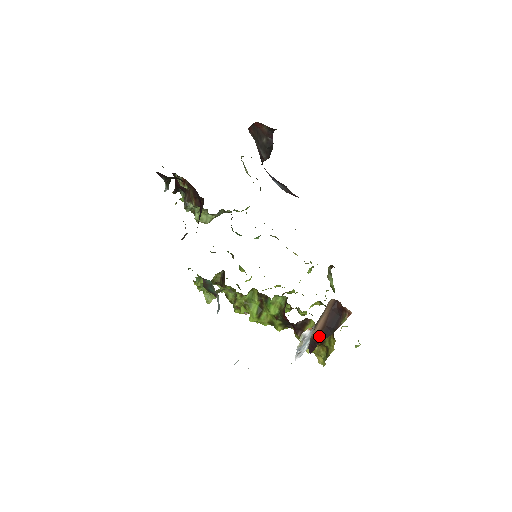
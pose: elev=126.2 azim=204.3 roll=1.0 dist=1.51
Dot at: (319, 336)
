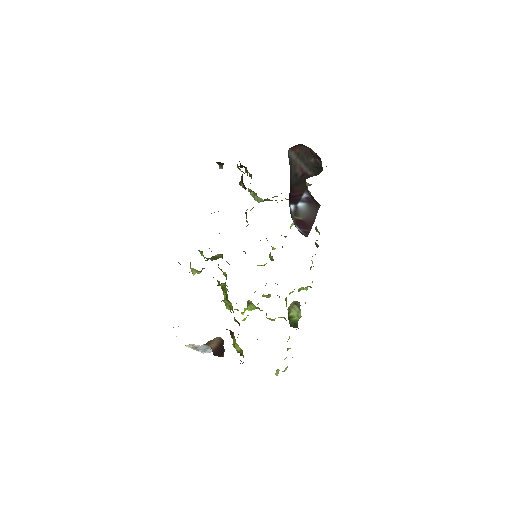
Dot at: (214, 351)
